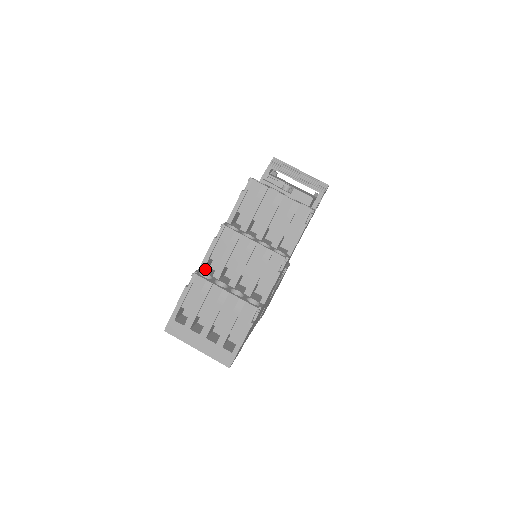
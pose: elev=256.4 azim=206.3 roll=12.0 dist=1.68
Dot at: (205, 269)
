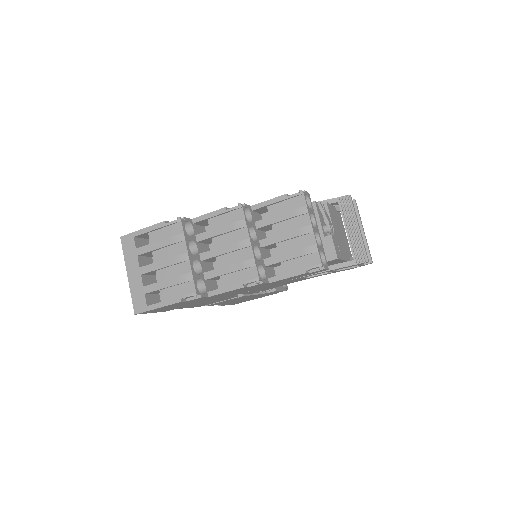
Dot at: (198, 224)
